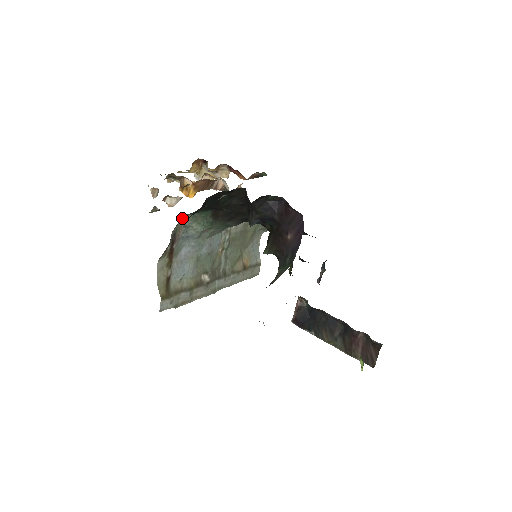
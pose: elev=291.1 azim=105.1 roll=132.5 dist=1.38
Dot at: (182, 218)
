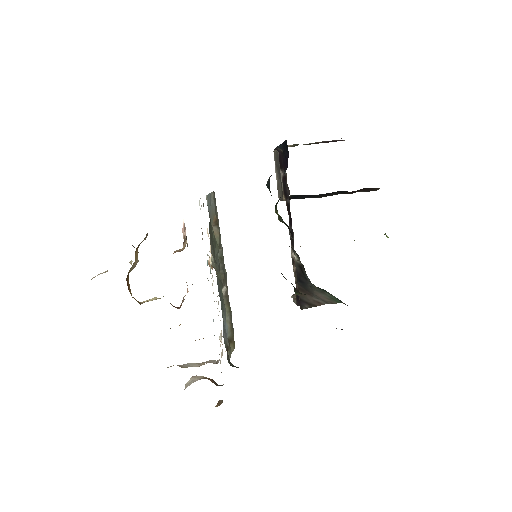
Dot at: (227, 358)
